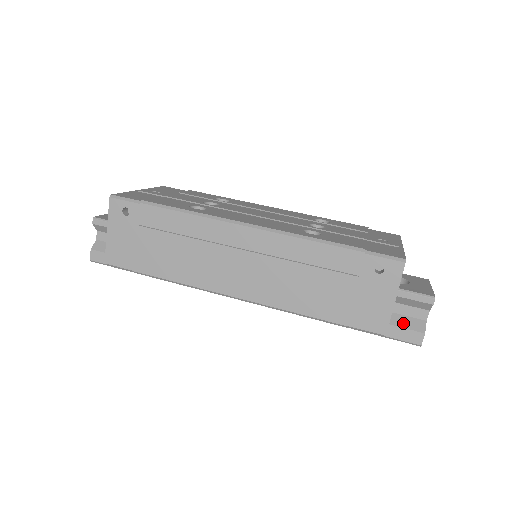
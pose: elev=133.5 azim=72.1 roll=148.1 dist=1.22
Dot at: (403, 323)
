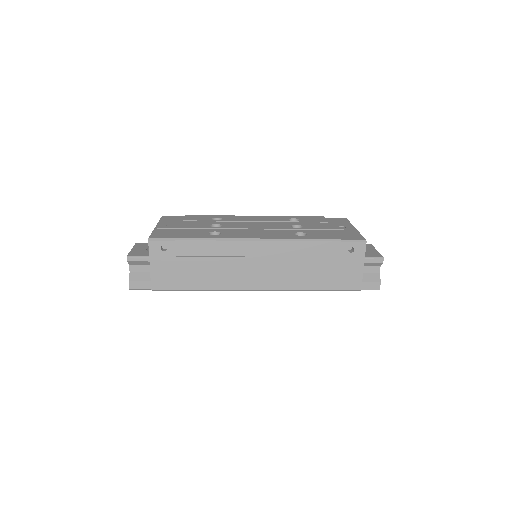
Dot at: (366, 278)
